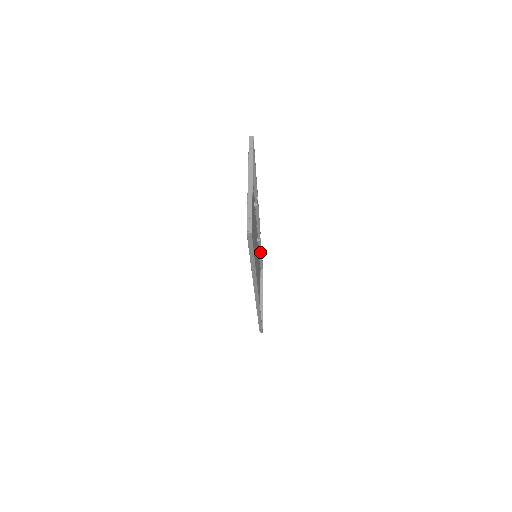
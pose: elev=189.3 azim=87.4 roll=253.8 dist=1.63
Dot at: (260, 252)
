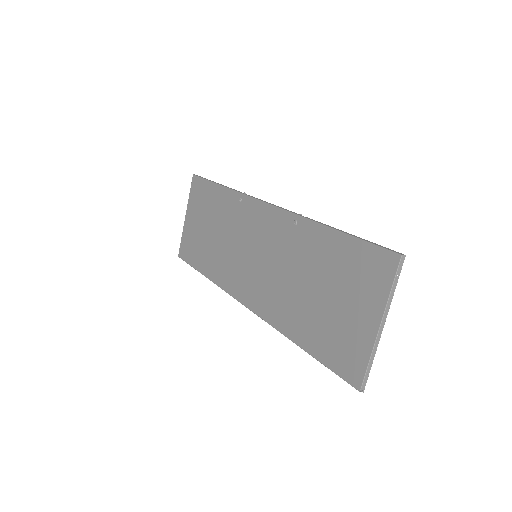
Dot at: (218, 183)
